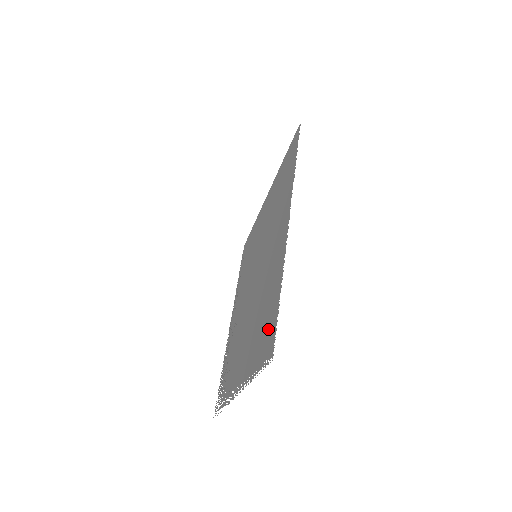
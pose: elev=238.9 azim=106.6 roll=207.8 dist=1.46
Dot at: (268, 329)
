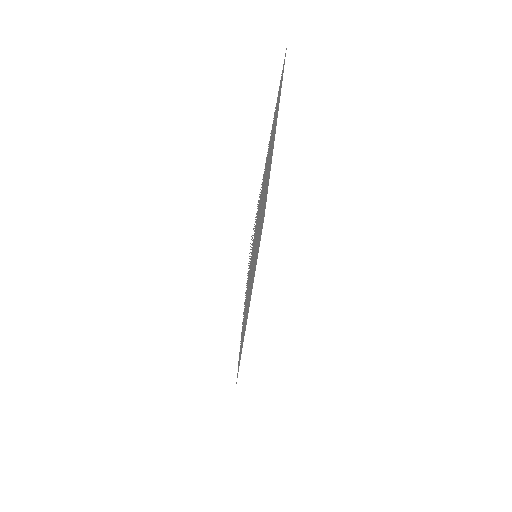
Dot at: (281, 83)
